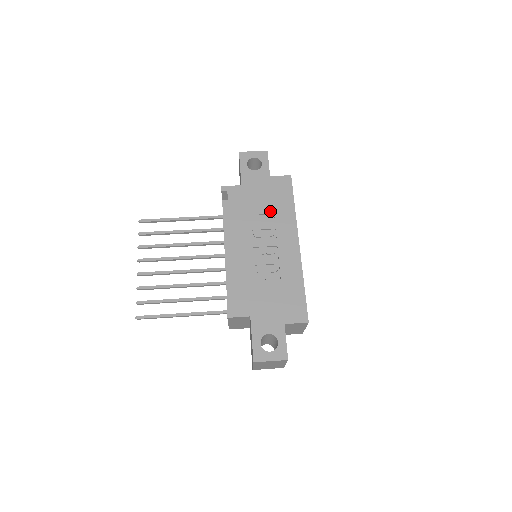
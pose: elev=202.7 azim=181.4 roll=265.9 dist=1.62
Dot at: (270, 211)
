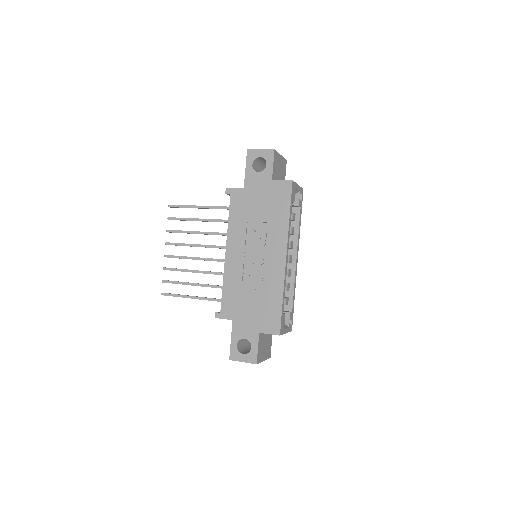
Dot at: (265, 219)
